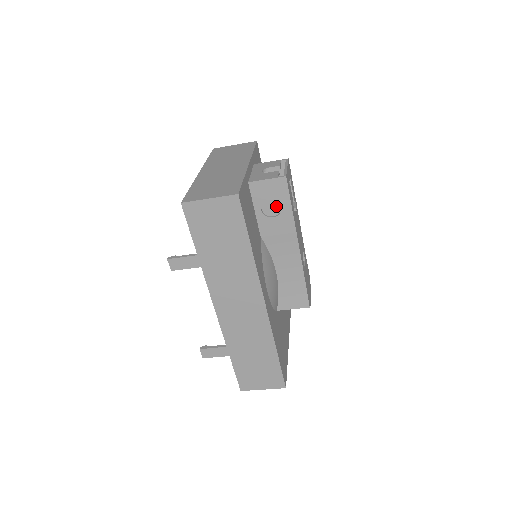
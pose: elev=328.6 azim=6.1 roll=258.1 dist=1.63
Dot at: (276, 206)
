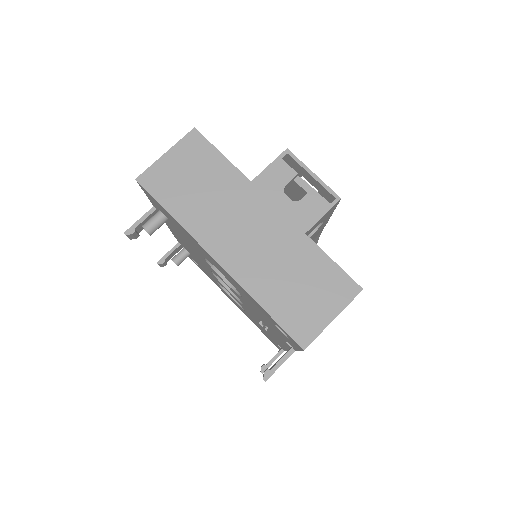
Dot at: occluded
